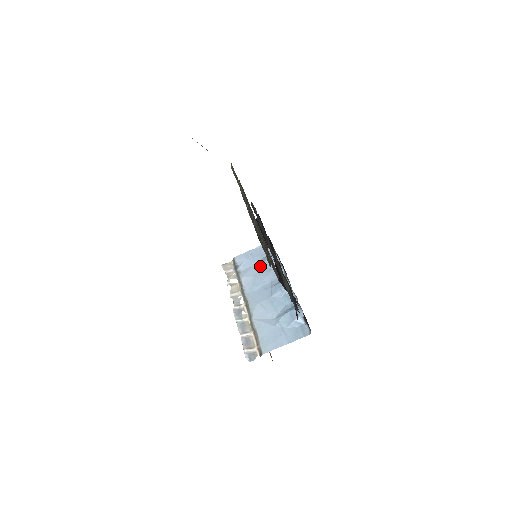
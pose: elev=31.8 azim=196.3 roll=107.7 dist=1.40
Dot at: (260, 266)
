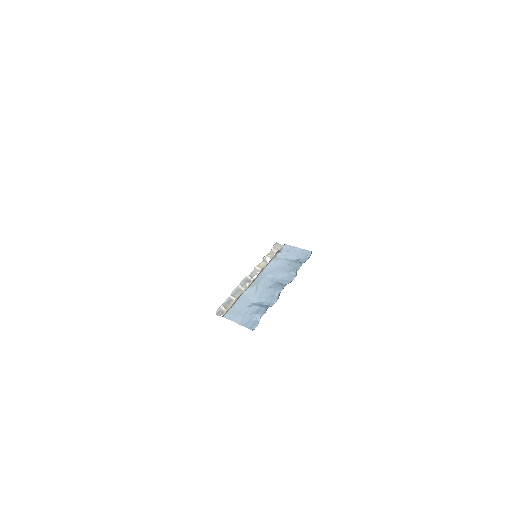
Dot at: (288, 263)
